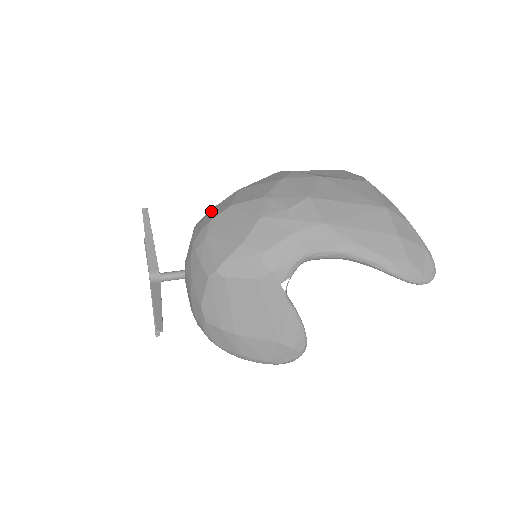
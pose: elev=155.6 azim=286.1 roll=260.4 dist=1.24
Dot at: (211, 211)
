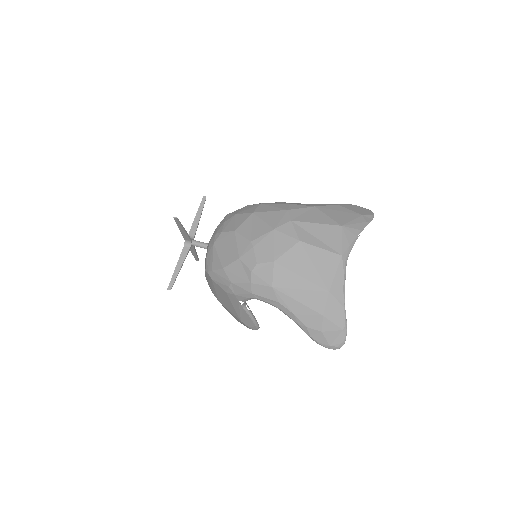
Dot at: (231, 218)
